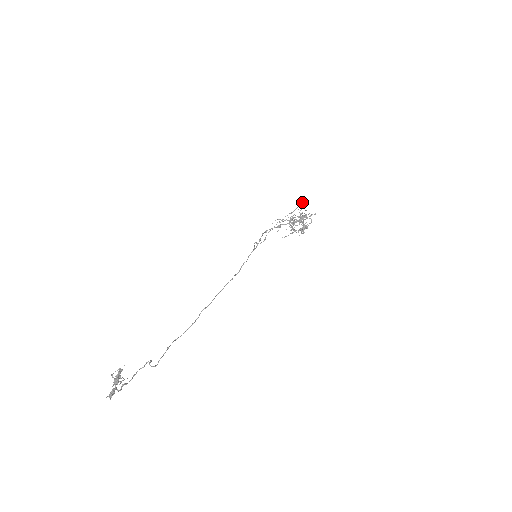
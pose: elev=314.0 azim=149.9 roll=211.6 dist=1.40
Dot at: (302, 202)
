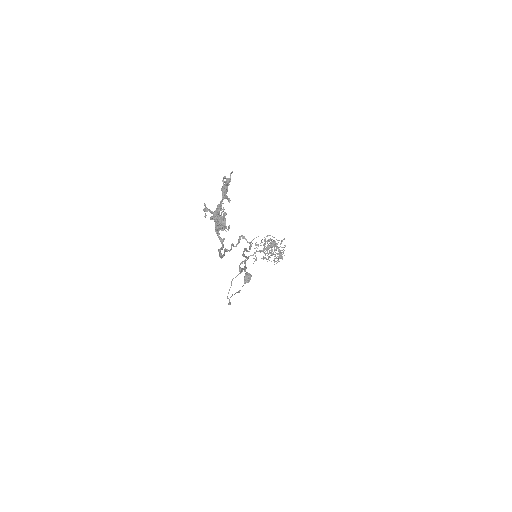
Dot at: (248, 274)
